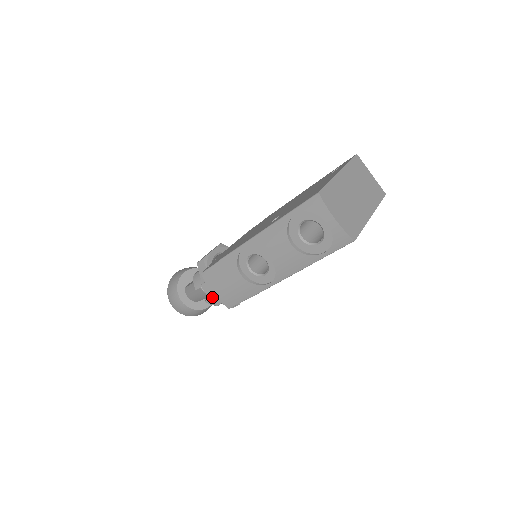
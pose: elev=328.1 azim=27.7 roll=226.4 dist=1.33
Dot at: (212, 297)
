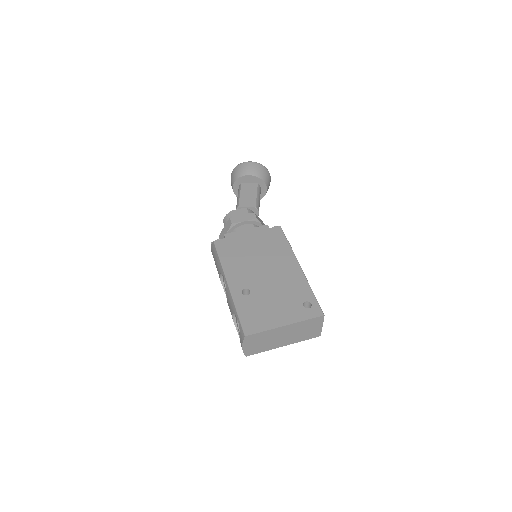
Dot at: occluded
